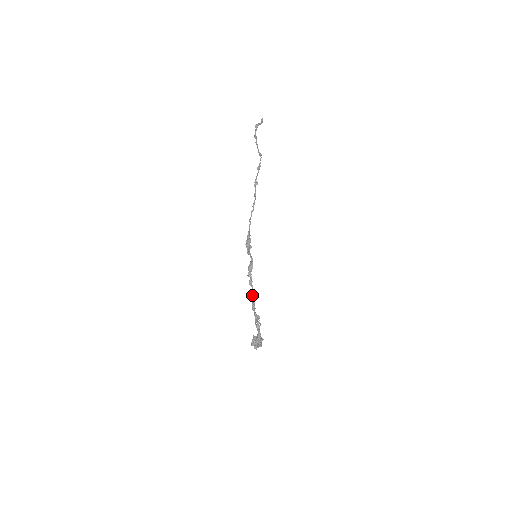
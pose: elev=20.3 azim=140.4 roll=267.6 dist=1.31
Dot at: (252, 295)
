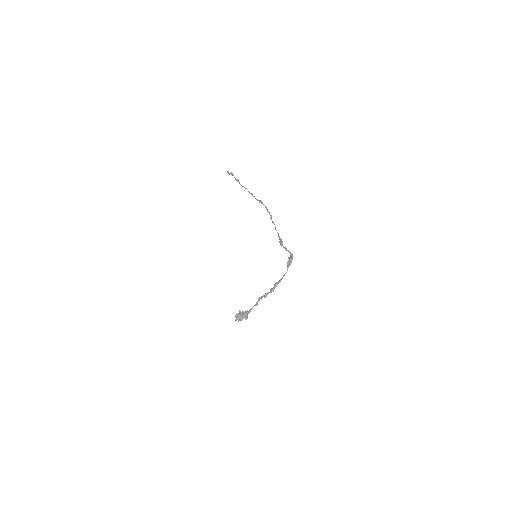
Dot at: occluded
